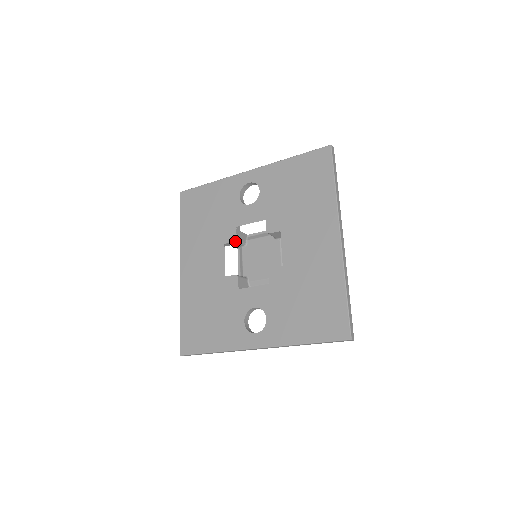
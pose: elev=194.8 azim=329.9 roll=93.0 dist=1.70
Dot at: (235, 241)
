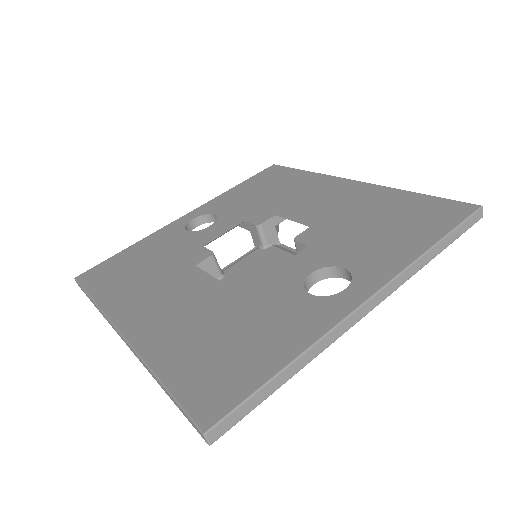
Dot at: (212, 255)
